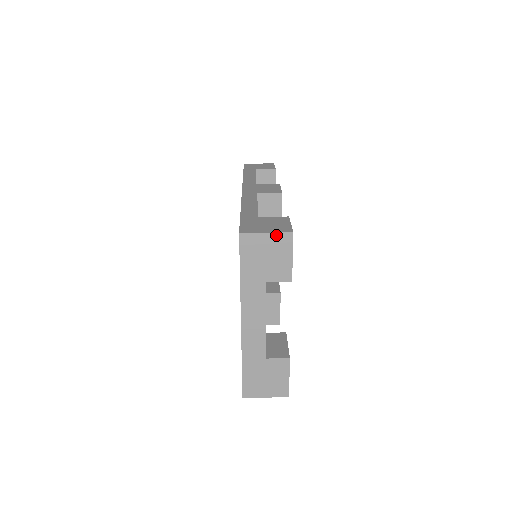
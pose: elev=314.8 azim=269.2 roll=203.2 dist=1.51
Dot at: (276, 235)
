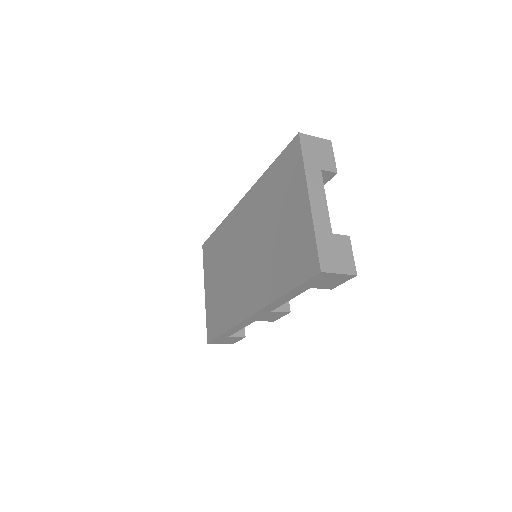
Dot at: (321, 140)
